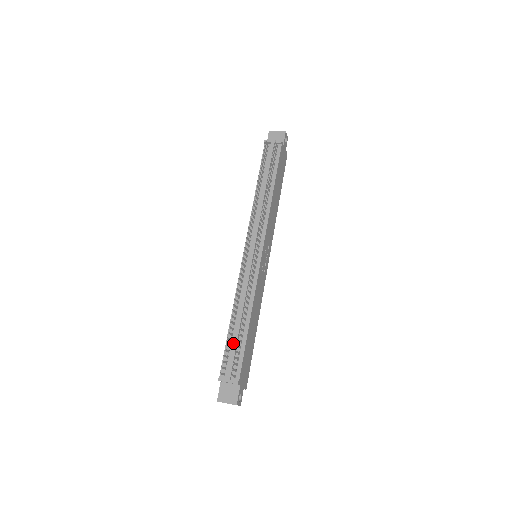
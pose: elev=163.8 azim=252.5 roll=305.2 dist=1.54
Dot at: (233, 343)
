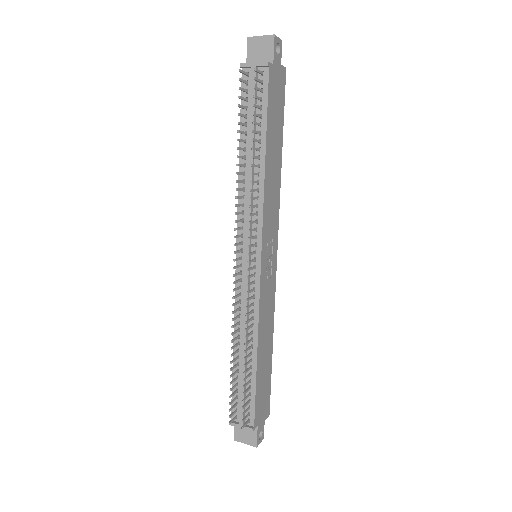
Dot at: (240, 383)
